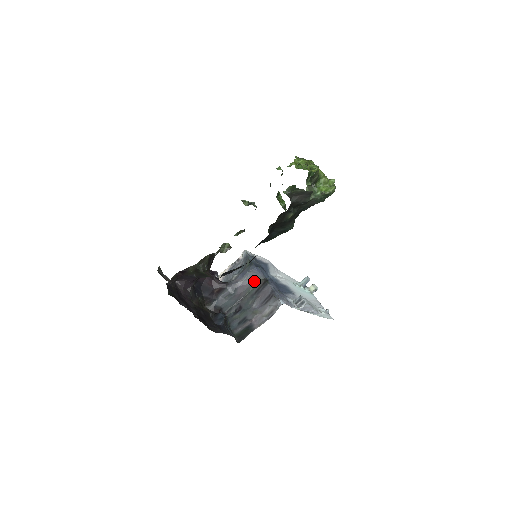
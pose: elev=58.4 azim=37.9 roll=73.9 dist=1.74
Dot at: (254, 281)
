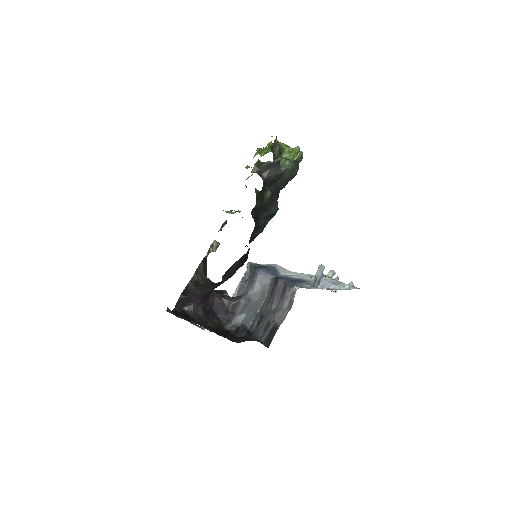
Dot at: (265, 284)
